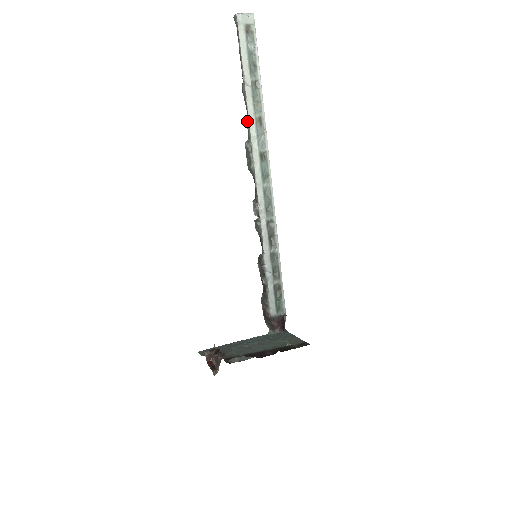
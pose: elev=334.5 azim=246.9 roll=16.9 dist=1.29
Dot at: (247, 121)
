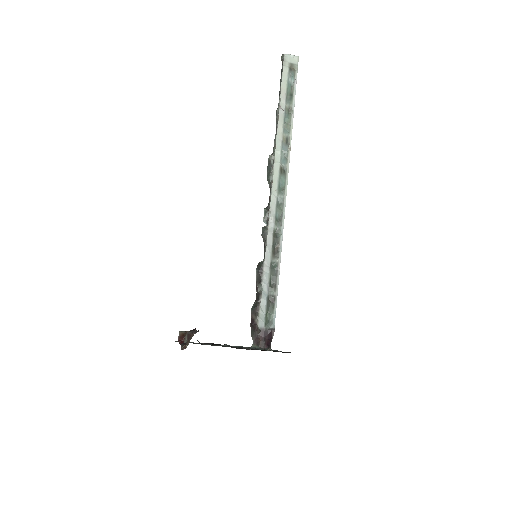
Dot at: (275, 138)
